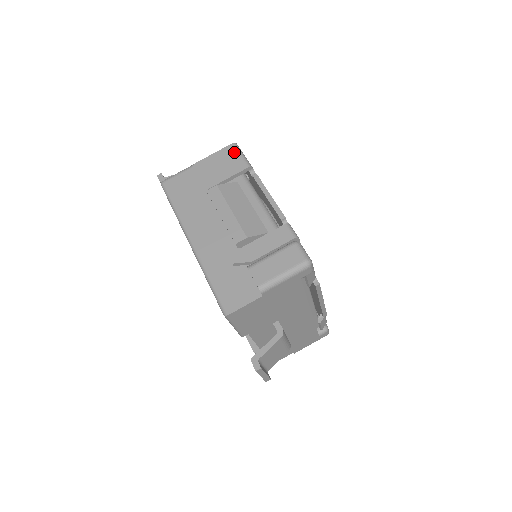
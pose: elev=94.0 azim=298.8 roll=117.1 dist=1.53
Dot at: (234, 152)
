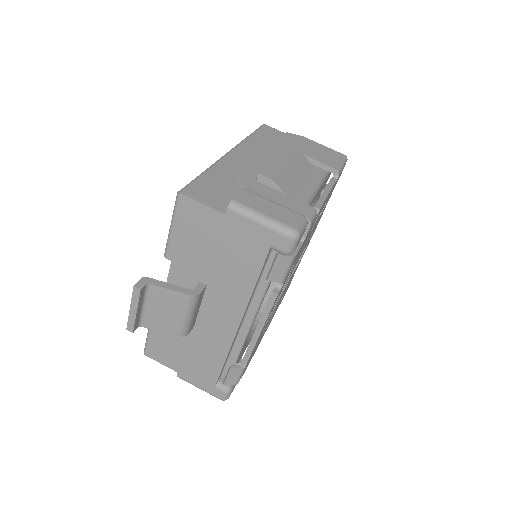
Dot at: (339, 157)
